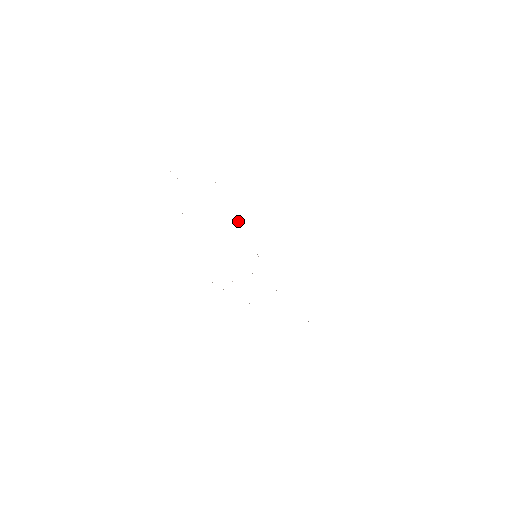
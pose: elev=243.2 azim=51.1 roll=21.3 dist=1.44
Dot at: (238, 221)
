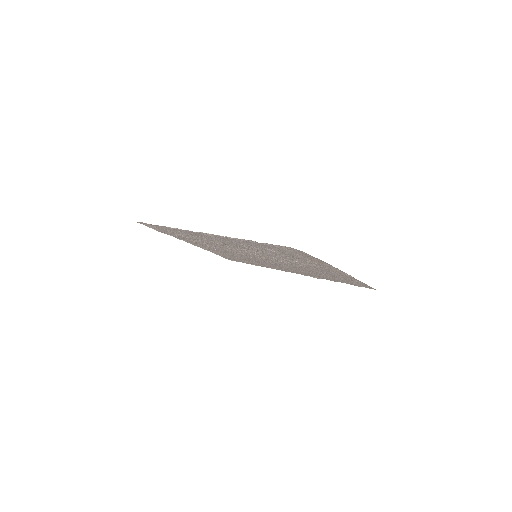
Dot at: occluded
